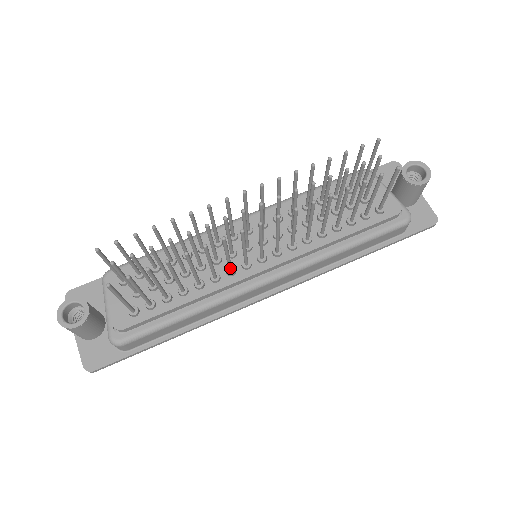
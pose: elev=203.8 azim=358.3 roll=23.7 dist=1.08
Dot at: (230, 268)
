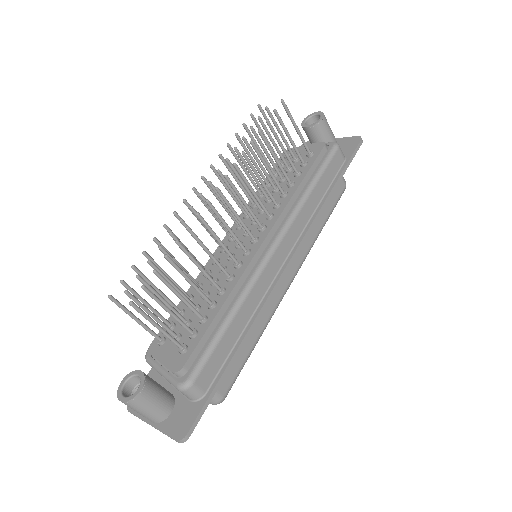
Dot at: (233, 258)
